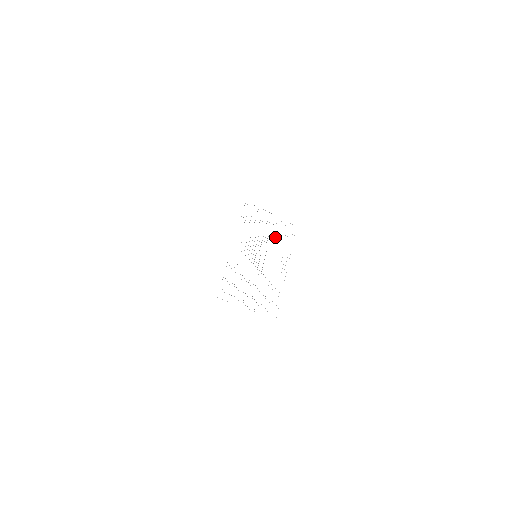
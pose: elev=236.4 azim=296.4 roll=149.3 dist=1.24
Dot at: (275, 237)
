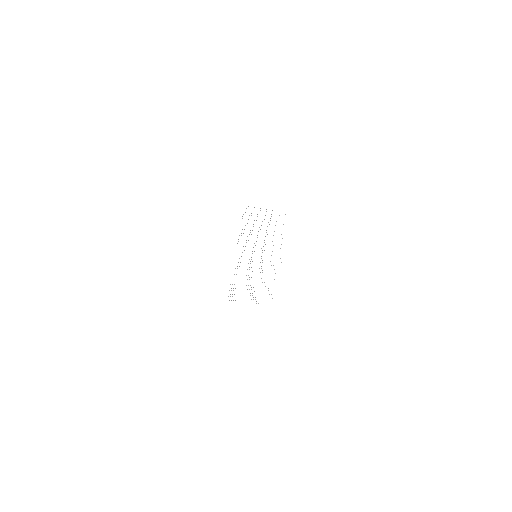
Dot at: occluded
